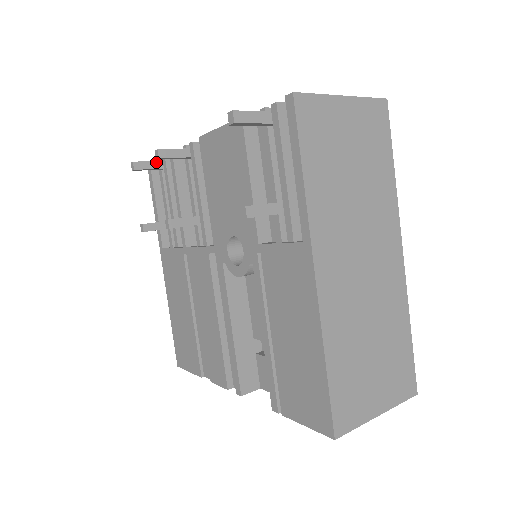
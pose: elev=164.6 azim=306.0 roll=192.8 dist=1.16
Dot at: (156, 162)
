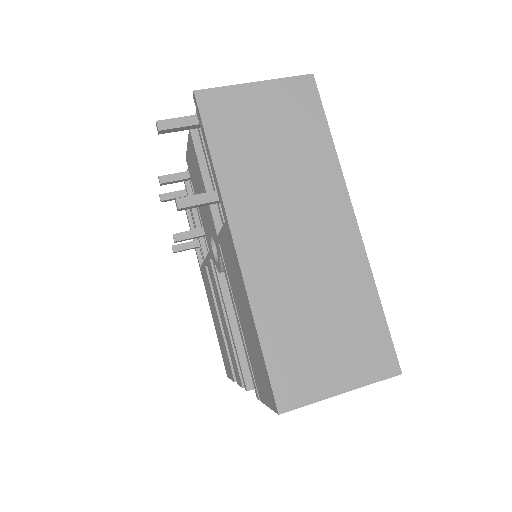
Dot at: (180, 191)
